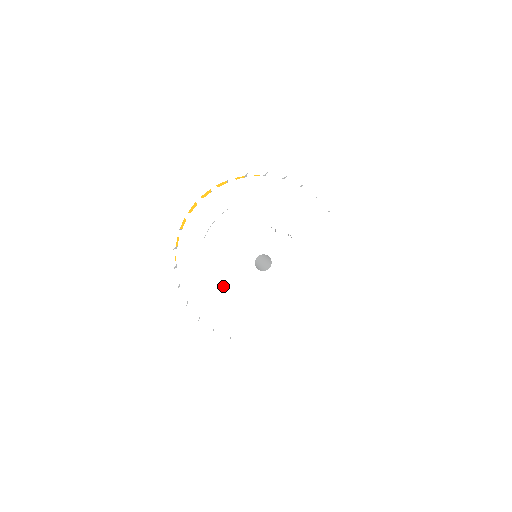
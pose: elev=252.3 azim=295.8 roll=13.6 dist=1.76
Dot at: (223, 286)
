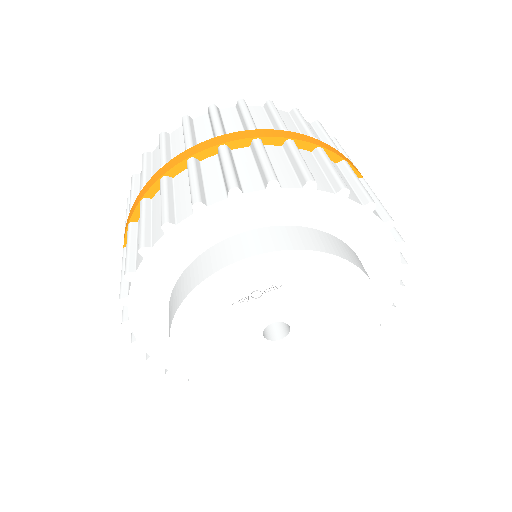
Dot at: (256, 378)
